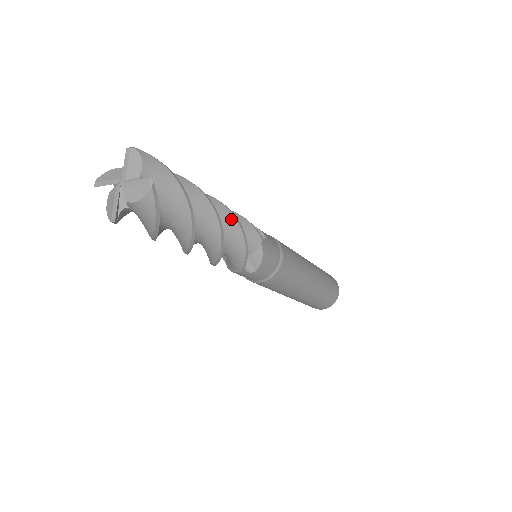
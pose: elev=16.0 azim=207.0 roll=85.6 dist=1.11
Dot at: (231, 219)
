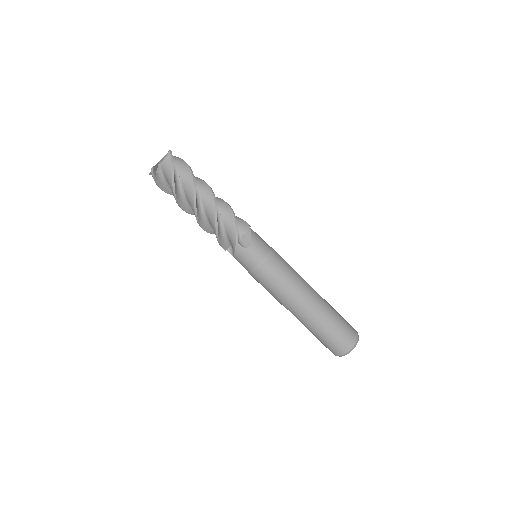
Dot at: (224, 203)
